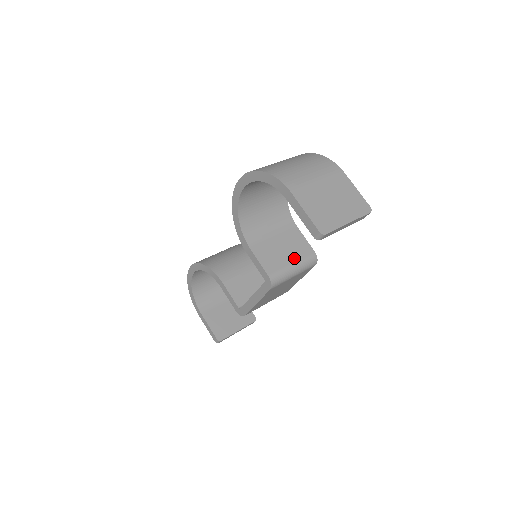
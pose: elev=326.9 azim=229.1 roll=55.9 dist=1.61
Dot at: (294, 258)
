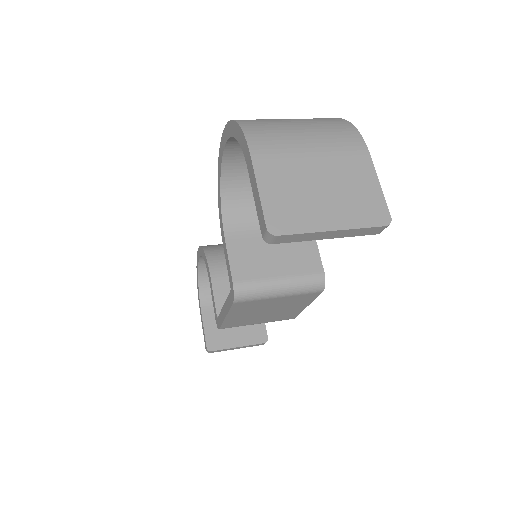
Dot at: (286, 271)
